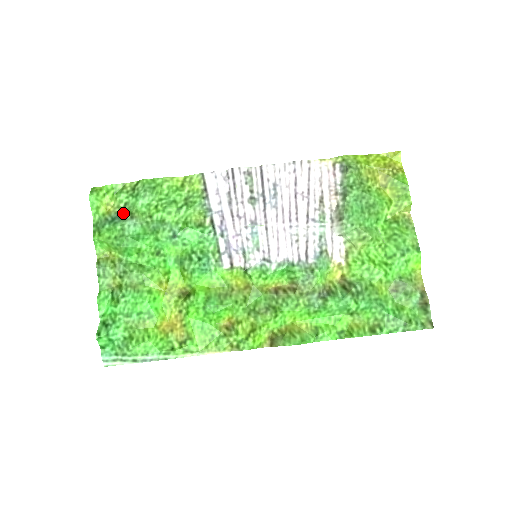
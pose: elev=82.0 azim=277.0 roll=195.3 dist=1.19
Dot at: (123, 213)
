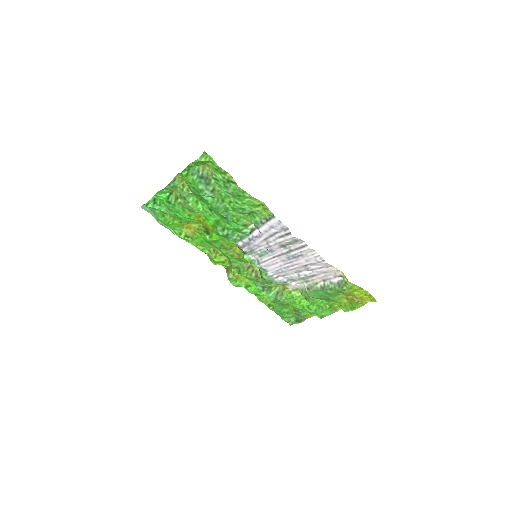
Dot at: (211, 181)
